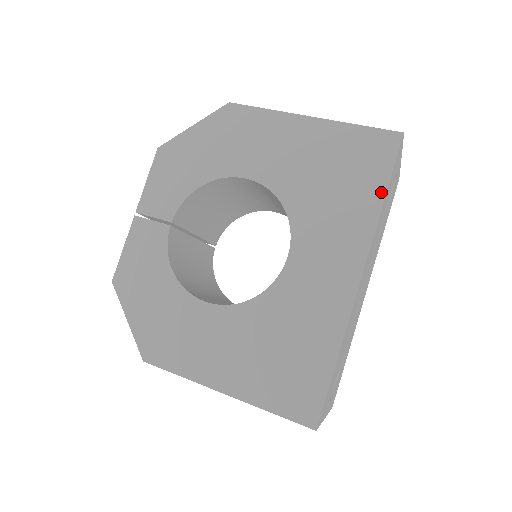
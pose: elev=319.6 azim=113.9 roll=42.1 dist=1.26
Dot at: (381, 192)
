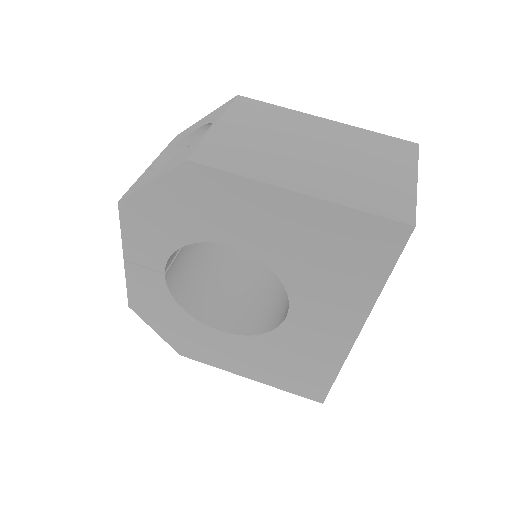
Dot at: (382, 279)
